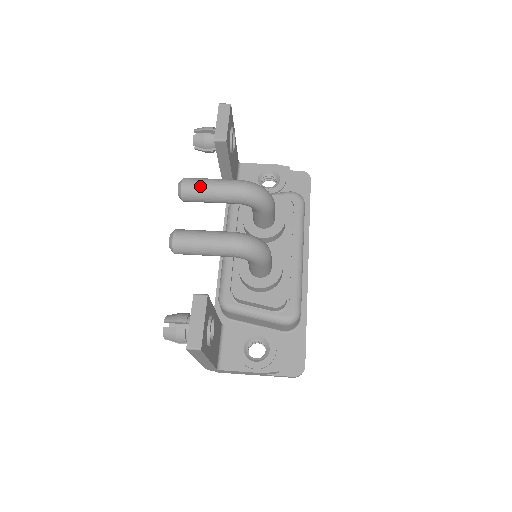
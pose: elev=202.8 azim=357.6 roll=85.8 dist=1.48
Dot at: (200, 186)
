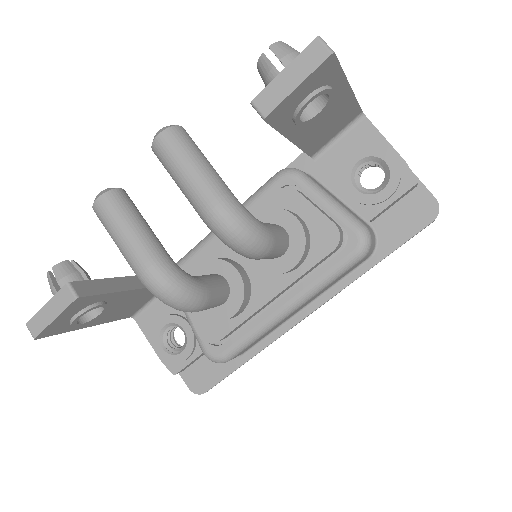
Dot at: (172, 161)
